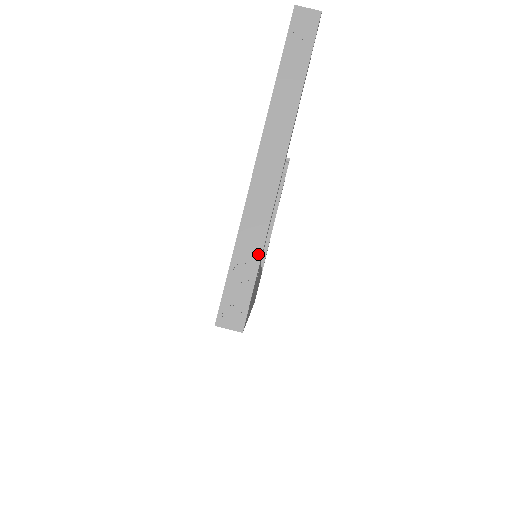
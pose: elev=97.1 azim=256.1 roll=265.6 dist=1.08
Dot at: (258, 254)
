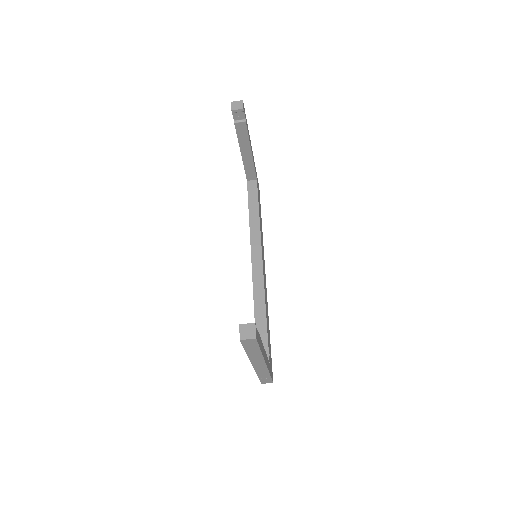
Dot at: (268, 375)
